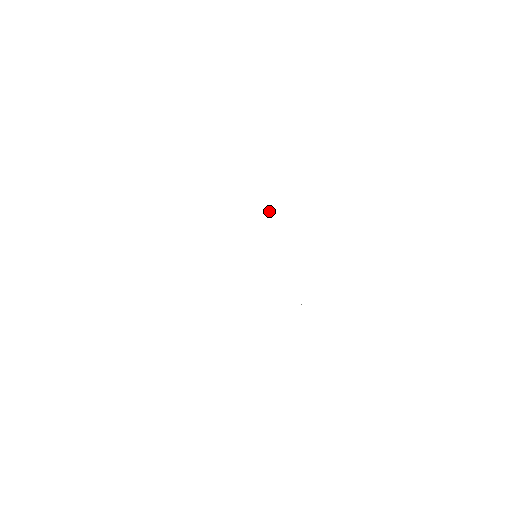
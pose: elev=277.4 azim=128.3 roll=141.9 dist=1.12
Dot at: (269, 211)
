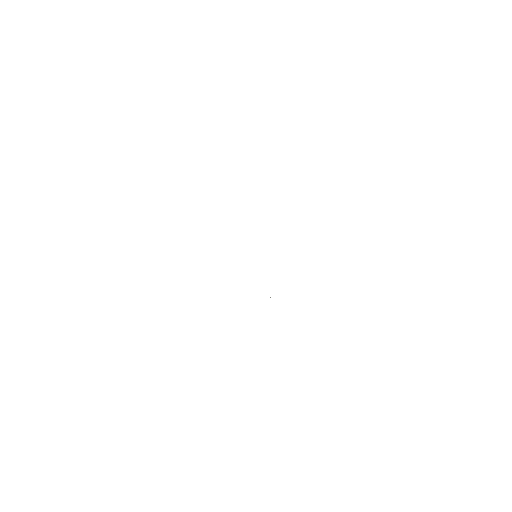
Dot at: occluded
